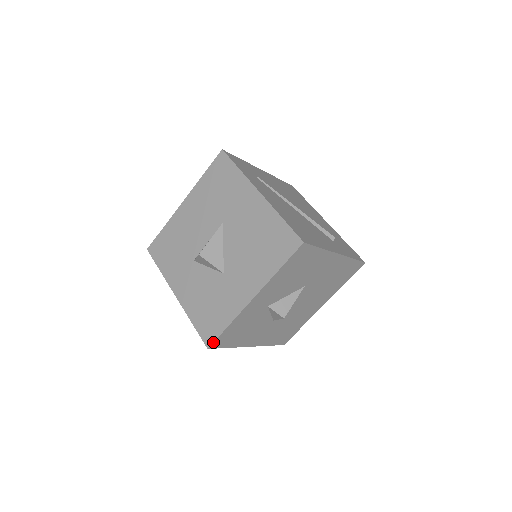
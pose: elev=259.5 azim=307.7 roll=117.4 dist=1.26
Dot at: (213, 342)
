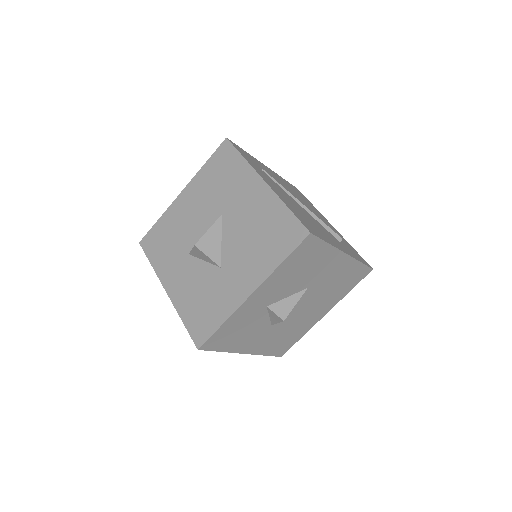
Dot at: (204, 342)
